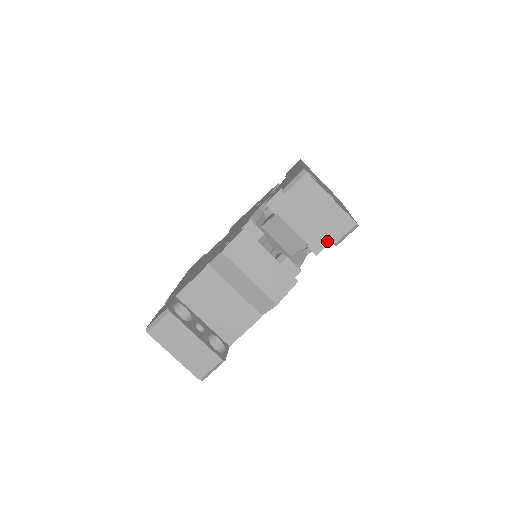
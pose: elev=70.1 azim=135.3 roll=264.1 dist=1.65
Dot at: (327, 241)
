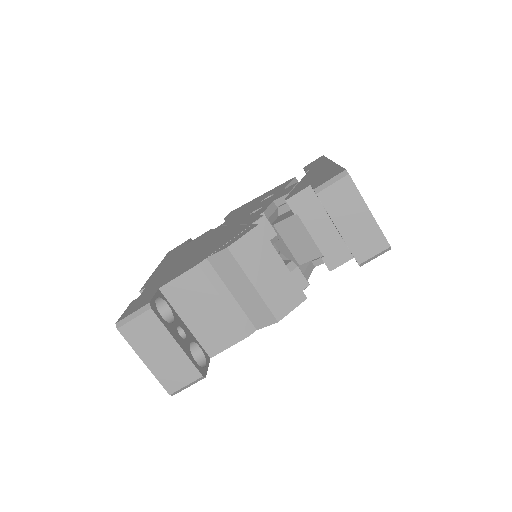
Dot at: (346, 257)
